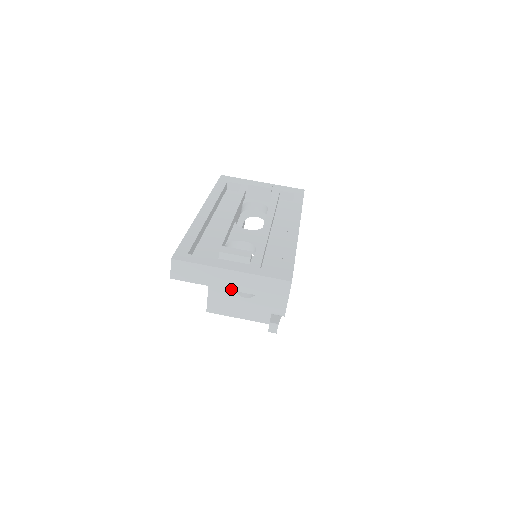
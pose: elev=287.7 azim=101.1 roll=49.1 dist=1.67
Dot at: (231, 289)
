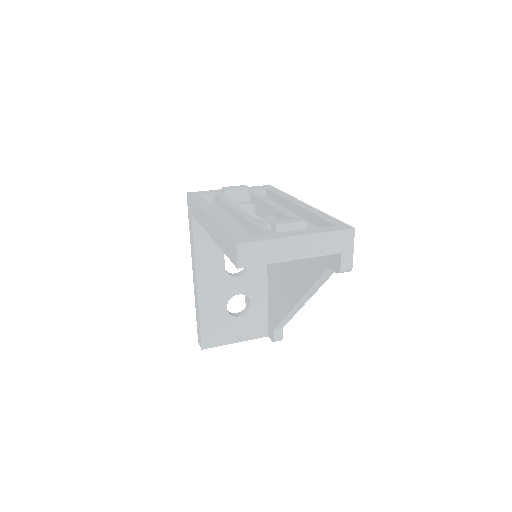
Dot at: (300, 258)
